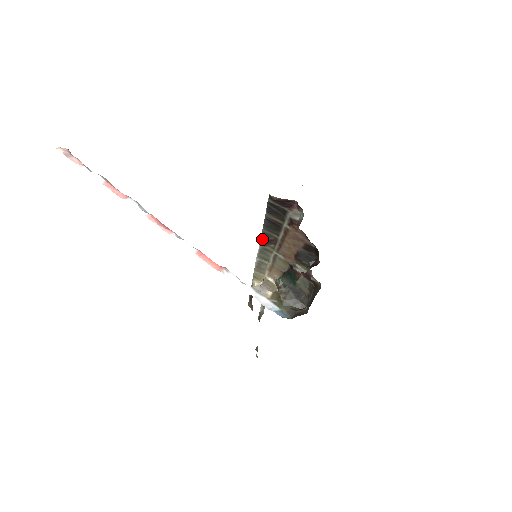
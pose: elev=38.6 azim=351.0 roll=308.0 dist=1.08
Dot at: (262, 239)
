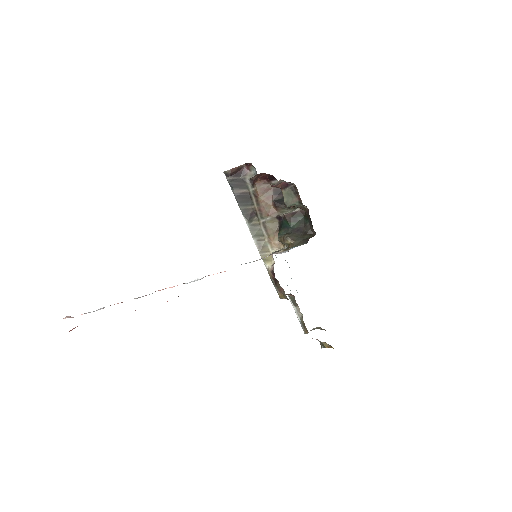
Dot at: (245, 217)
